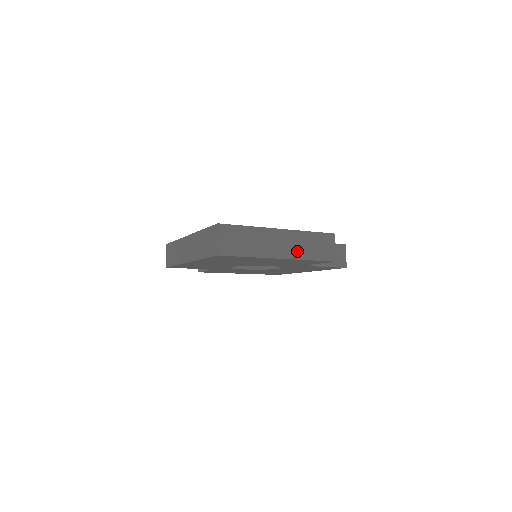
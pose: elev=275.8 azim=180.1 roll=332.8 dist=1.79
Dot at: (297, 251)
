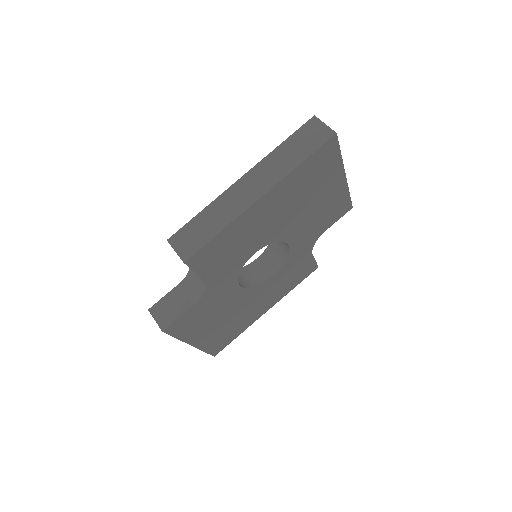
Dot at: occluded
